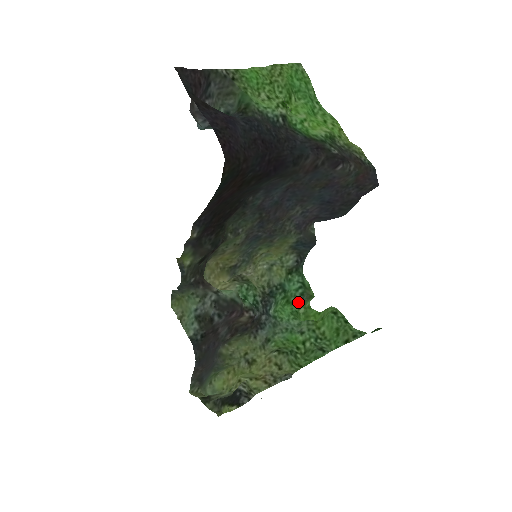
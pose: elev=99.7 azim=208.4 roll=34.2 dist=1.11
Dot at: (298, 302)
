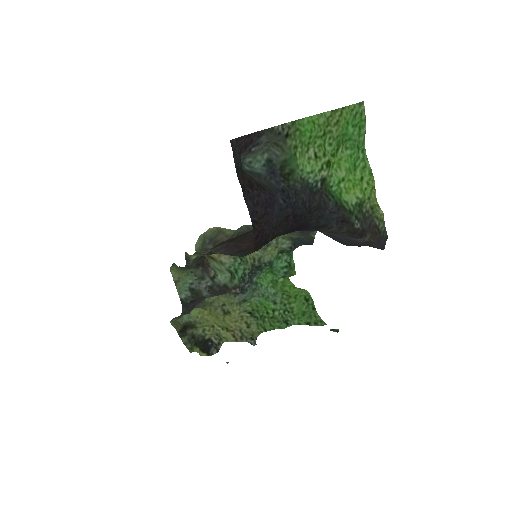
Dot at: (280, 276)
